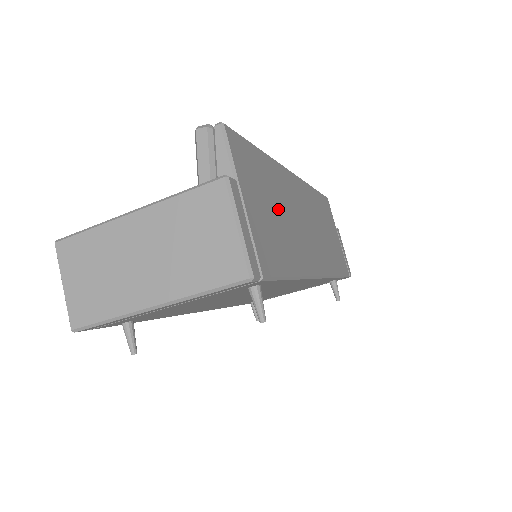
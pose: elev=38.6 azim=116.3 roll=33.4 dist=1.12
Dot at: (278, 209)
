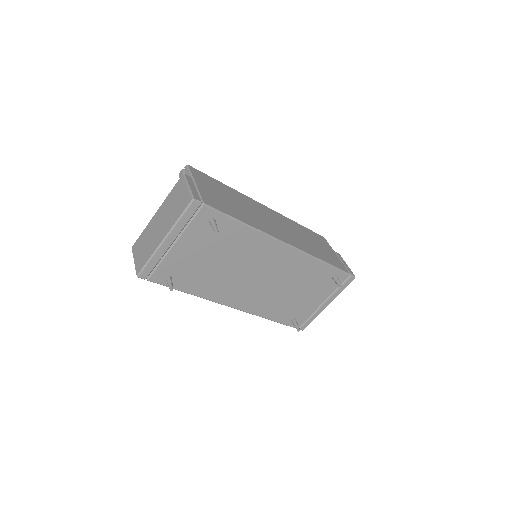
Dot at: (235, 202)
